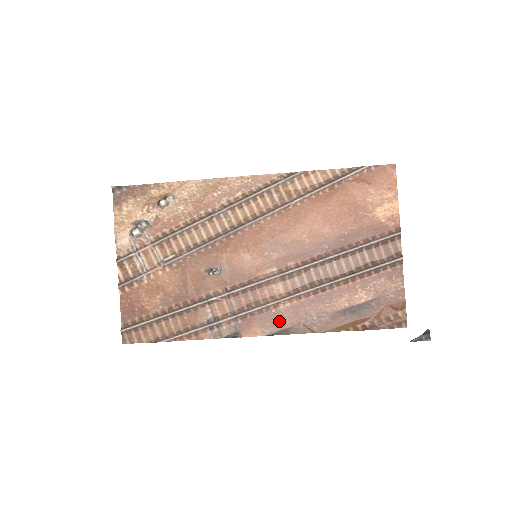
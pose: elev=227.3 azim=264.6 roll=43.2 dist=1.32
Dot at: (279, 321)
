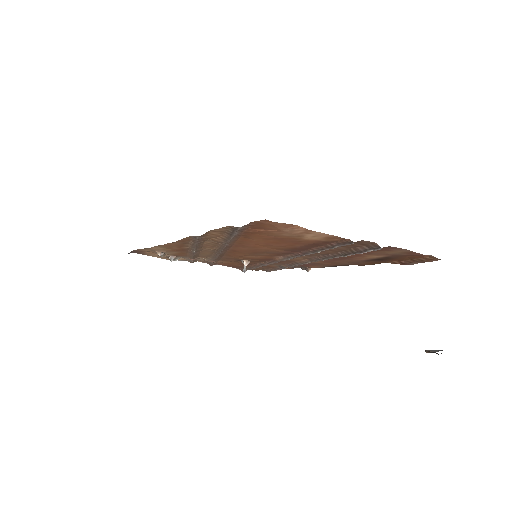
Dot at: (324, 265)
